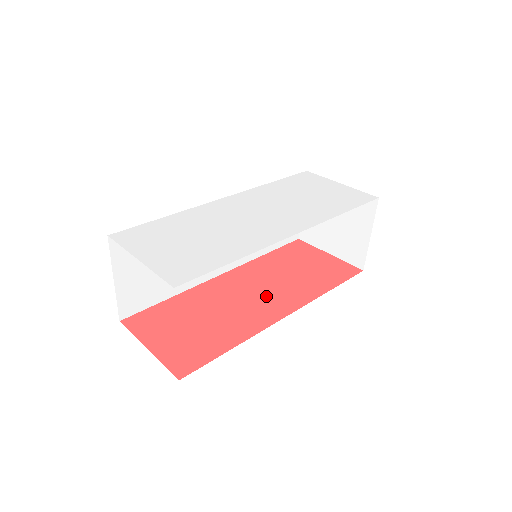
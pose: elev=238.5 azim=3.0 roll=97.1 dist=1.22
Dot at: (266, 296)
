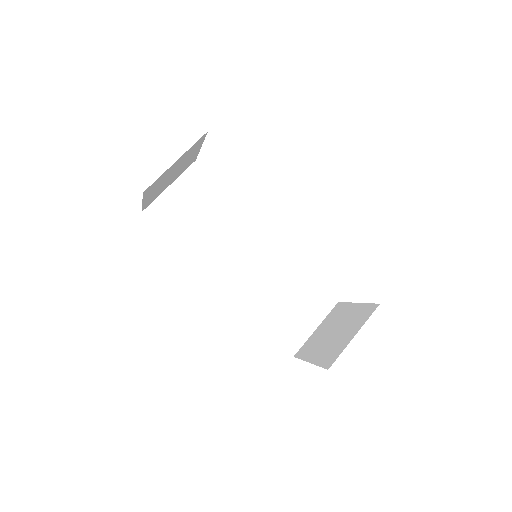
Dot at: occluded
